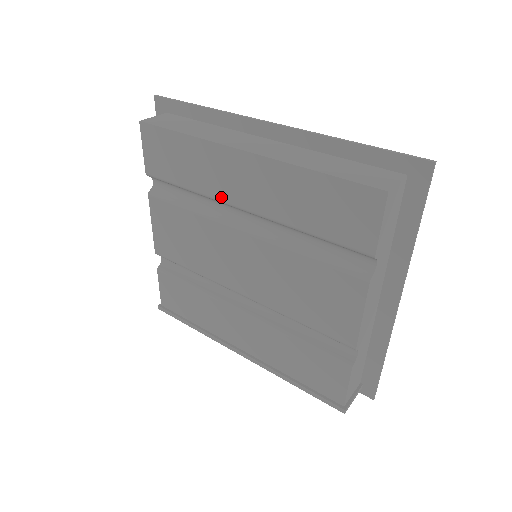
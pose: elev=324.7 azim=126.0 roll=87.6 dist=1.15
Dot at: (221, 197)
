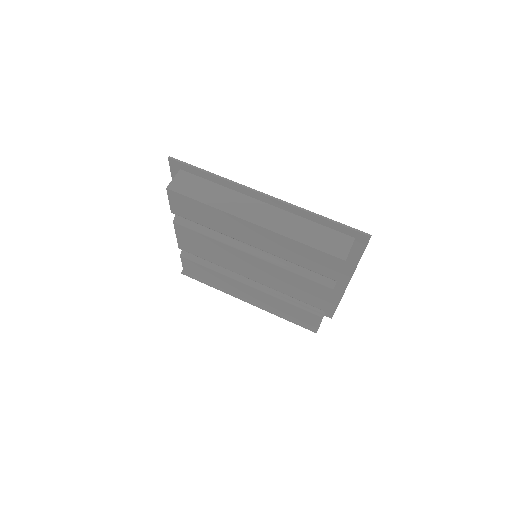
Dot at: (235, 237)
